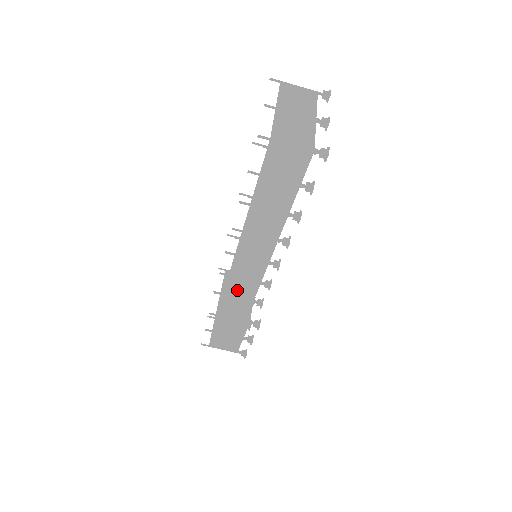
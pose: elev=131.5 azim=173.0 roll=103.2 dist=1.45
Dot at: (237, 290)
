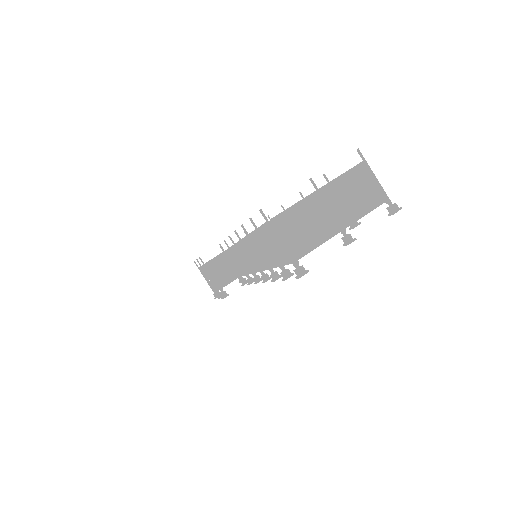
Dot at: (232, 260)
